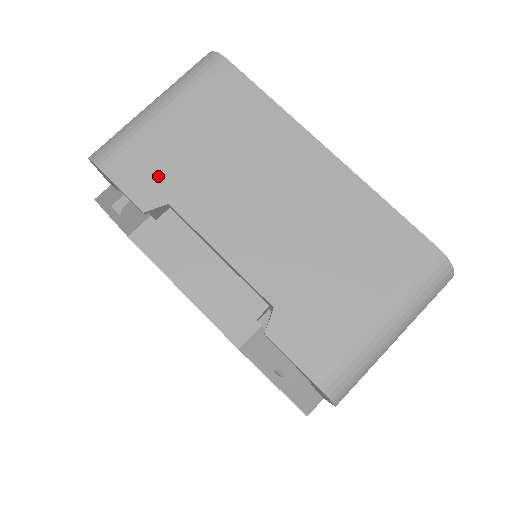
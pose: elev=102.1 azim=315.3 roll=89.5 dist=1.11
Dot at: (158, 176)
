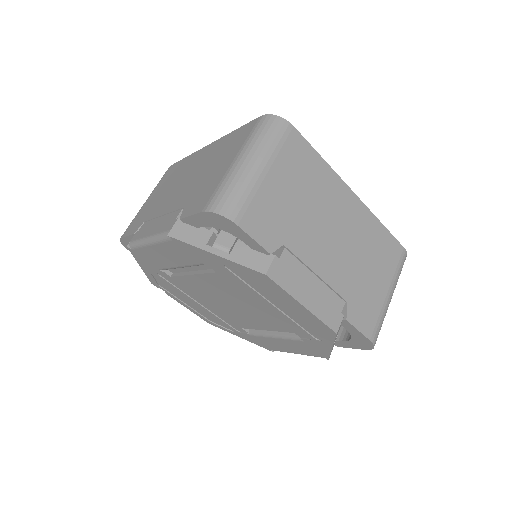
Dot at: (273, 224)
